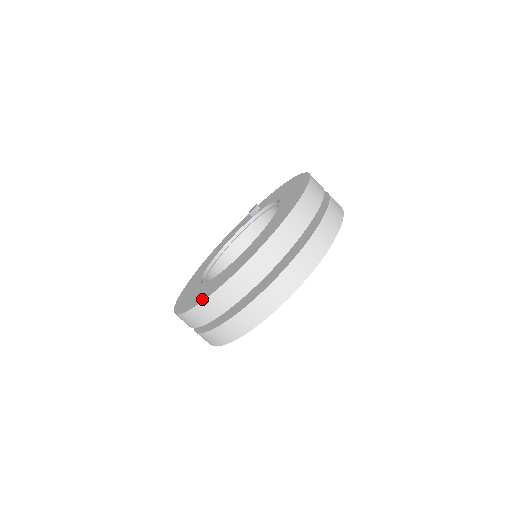
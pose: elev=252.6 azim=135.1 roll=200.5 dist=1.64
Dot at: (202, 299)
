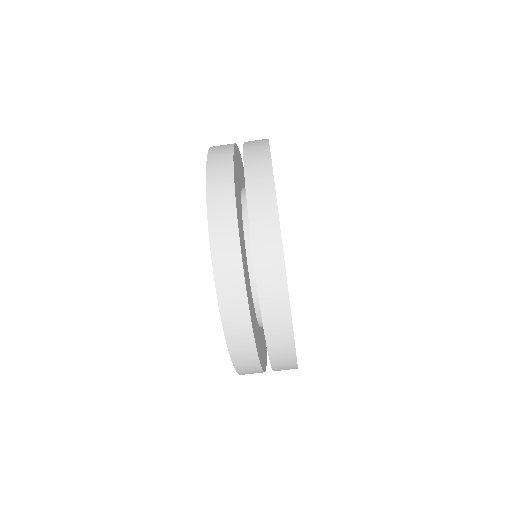
Dot at: occluded
